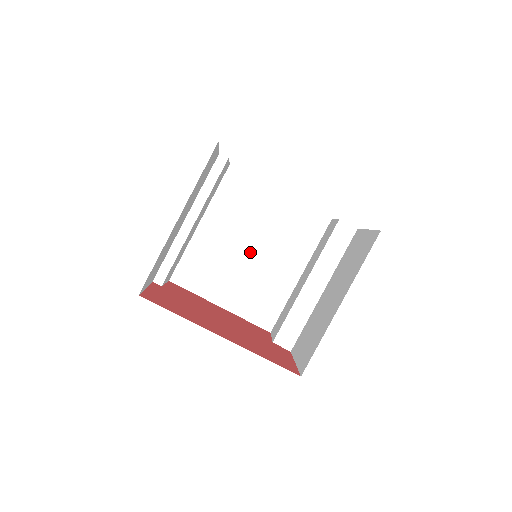
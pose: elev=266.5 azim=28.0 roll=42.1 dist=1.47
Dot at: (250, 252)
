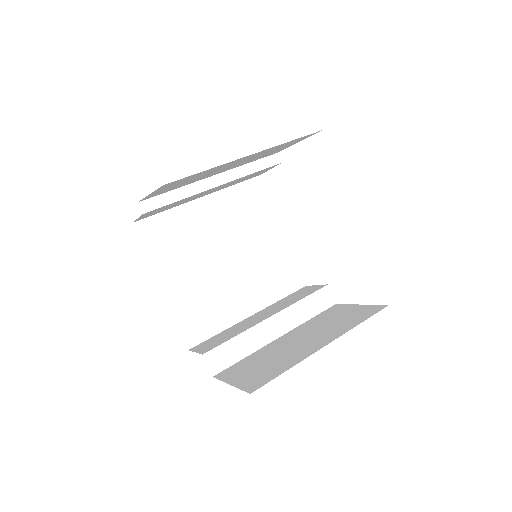
Dot at: (225, 259)
